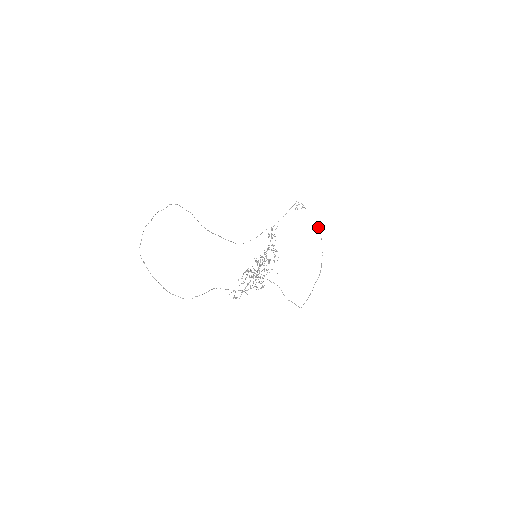
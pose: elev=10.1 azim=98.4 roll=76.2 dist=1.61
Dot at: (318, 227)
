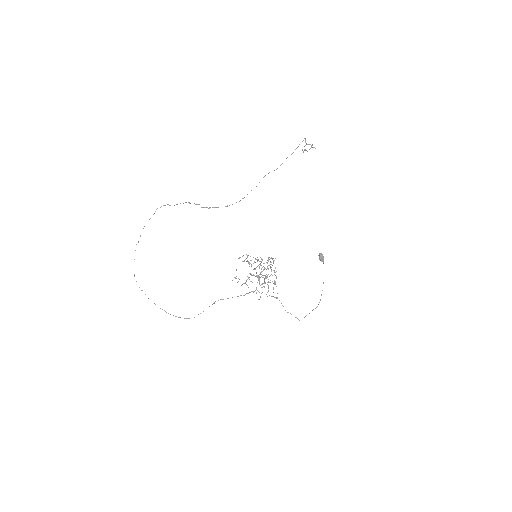
Dot at: (321, 259)
